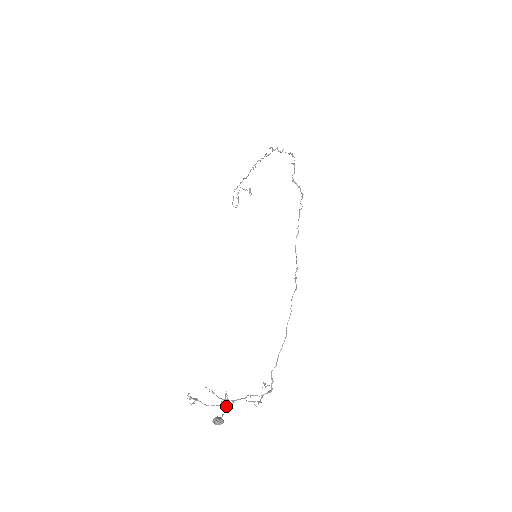
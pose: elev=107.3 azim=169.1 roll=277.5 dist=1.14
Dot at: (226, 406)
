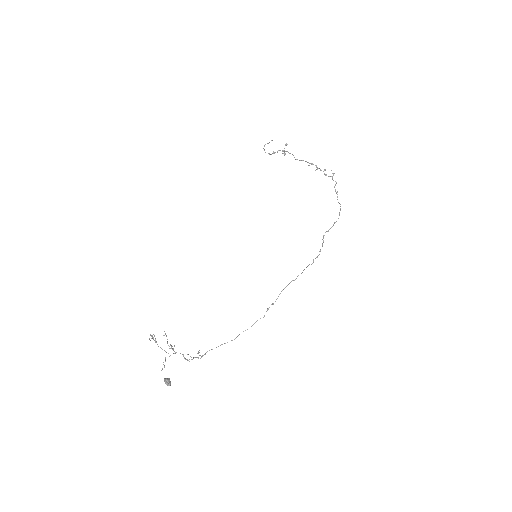
Dot at: occluded
